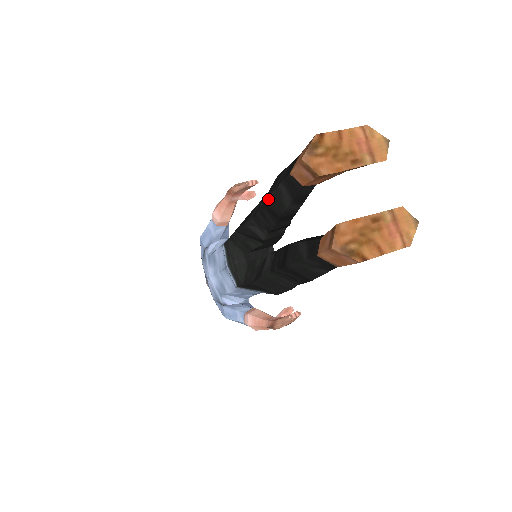
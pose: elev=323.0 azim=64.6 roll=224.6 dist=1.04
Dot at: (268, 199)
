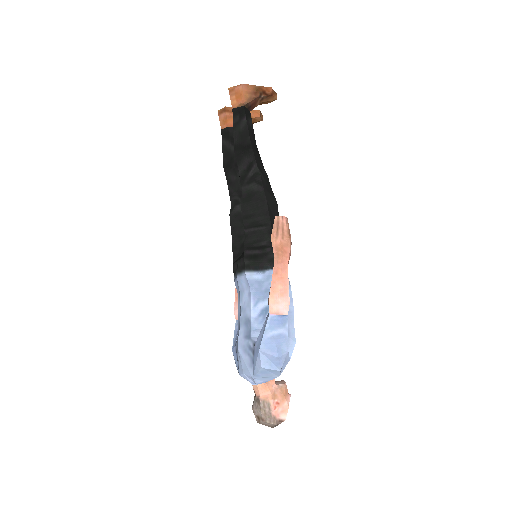
Dot at: (224, 160)
